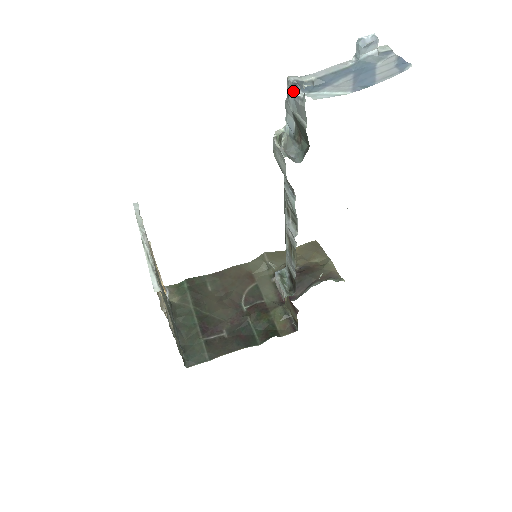
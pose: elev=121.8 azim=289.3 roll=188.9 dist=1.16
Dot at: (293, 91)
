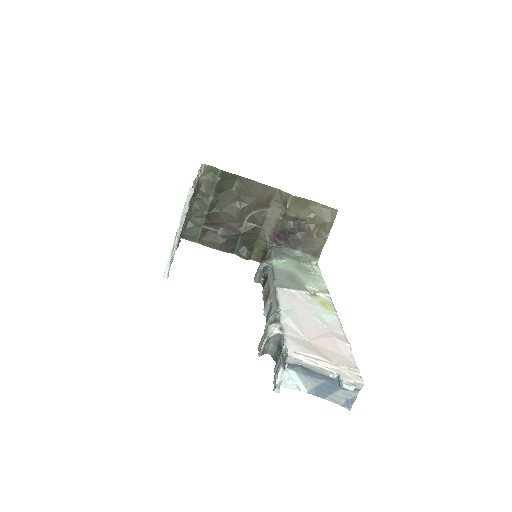
Dot at: (283, 363)
